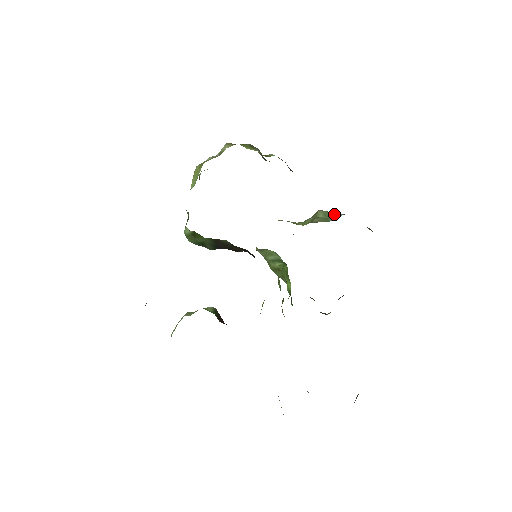
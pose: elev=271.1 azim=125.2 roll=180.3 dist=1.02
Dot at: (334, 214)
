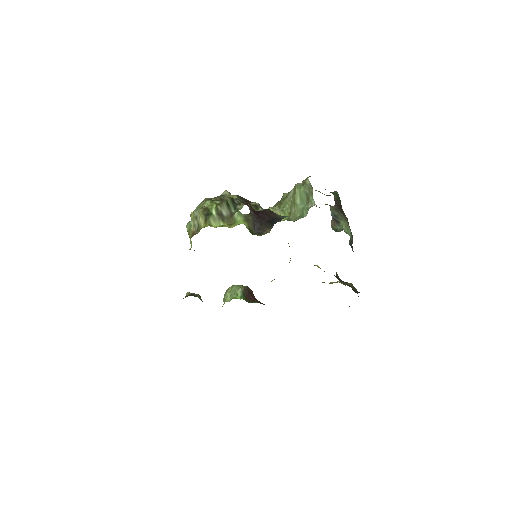
Dot at: (308, 199)
